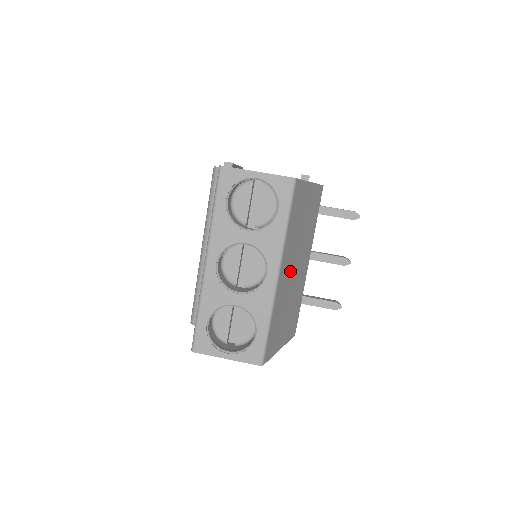
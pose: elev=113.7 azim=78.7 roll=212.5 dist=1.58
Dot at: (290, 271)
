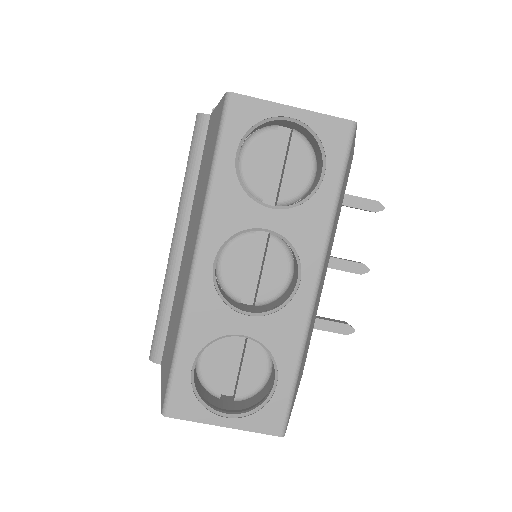
Dot at: (322, 279)
